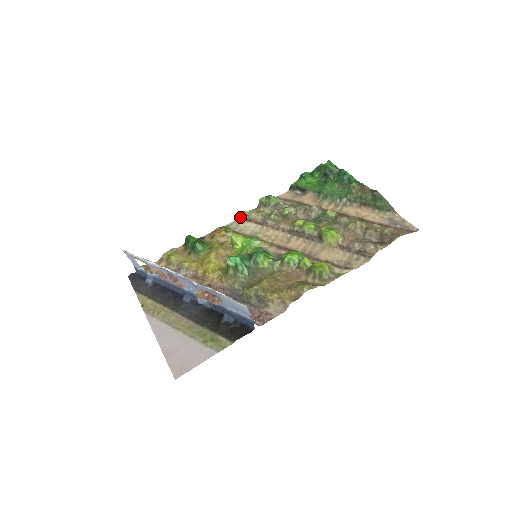
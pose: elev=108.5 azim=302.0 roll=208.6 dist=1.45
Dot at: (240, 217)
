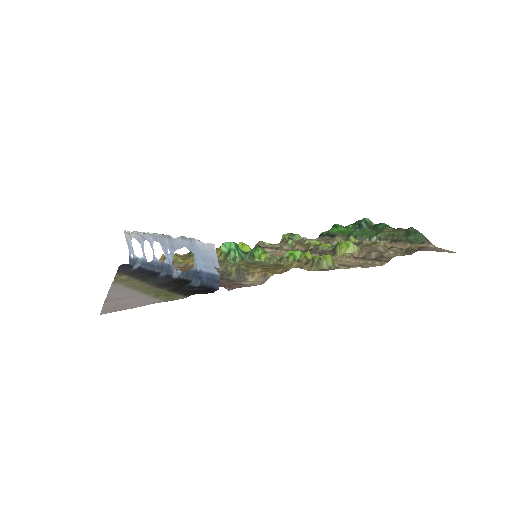
Dot at: (257, 245)
